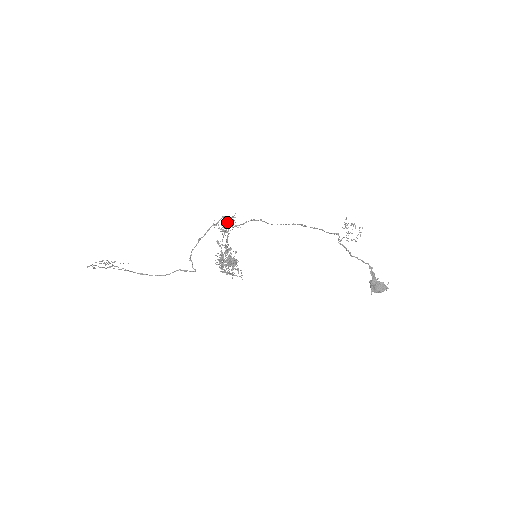
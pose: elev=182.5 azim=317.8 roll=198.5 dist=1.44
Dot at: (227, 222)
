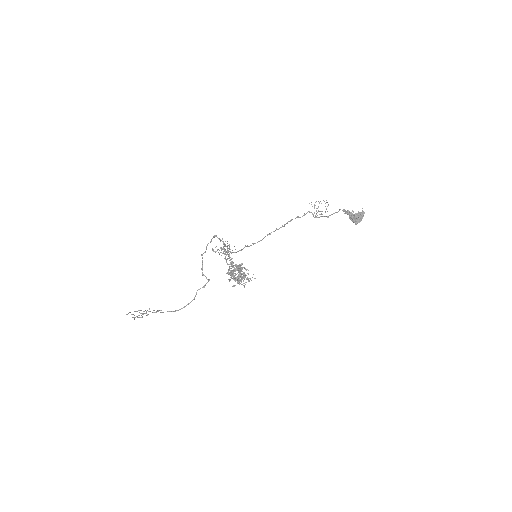
Dot at: occluded
